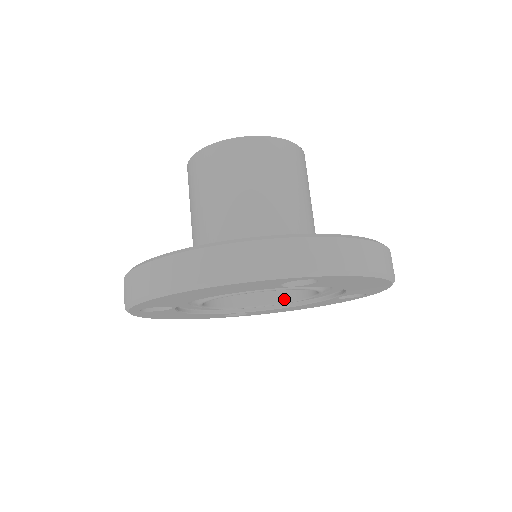
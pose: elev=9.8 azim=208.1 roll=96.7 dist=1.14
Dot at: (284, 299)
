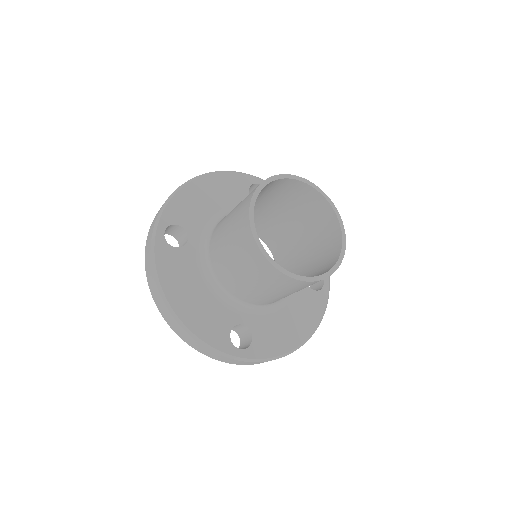
Dot at: (270, 248)
